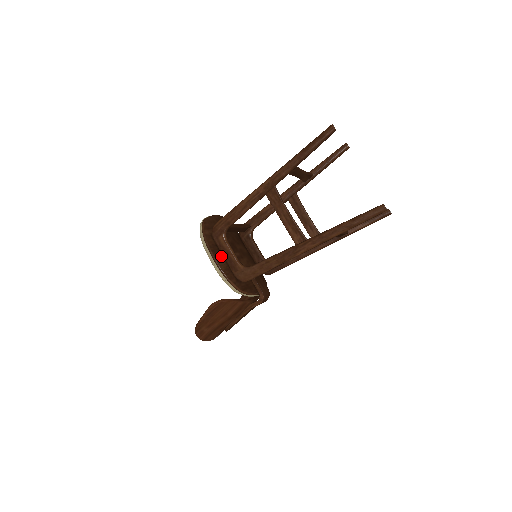
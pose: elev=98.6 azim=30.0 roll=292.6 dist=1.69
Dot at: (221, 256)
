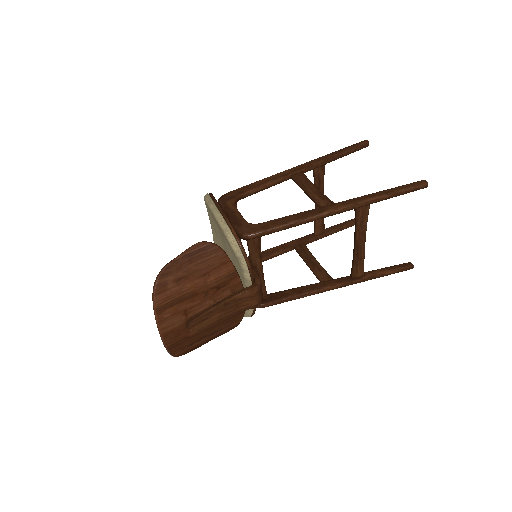
Dot at: occluded
